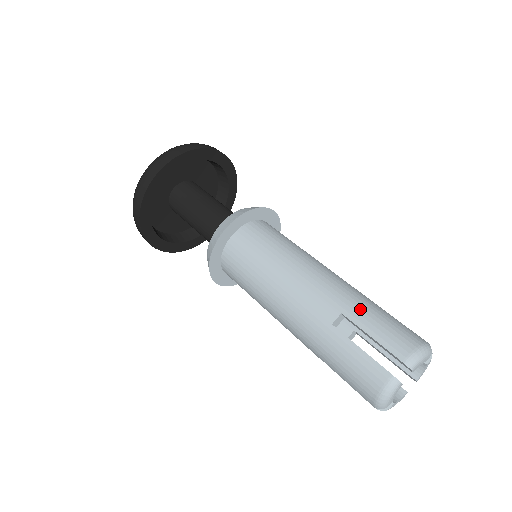
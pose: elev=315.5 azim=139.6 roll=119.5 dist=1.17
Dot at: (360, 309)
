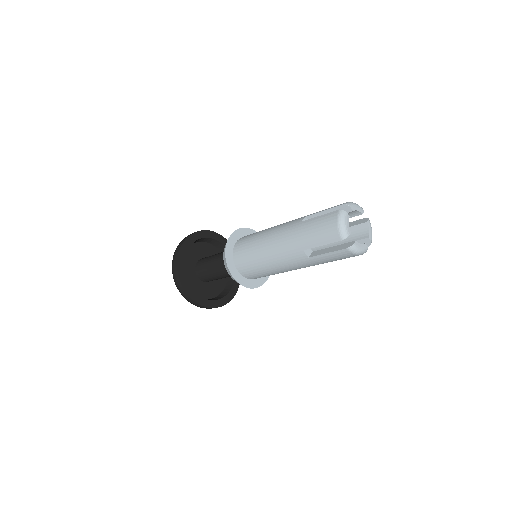
Dot at: occluded
